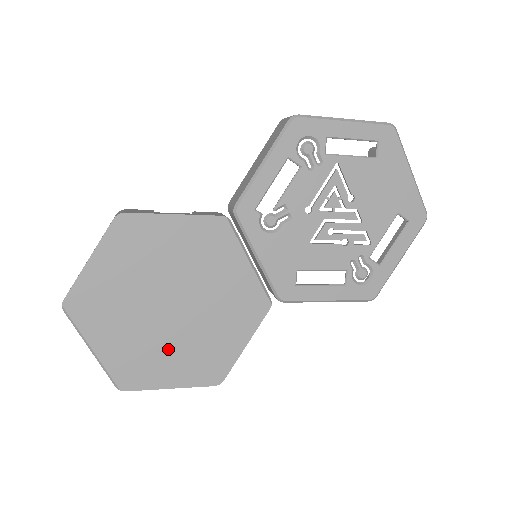
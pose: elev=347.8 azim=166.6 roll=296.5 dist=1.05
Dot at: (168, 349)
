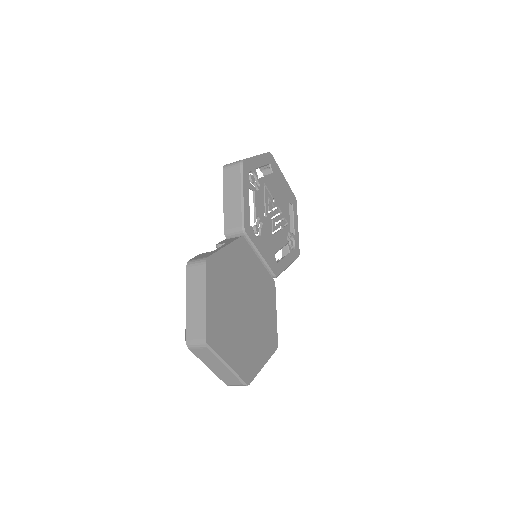
Dot at: (254, 339)
